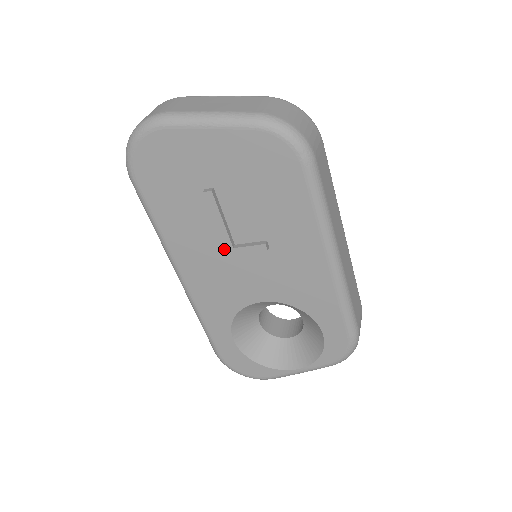
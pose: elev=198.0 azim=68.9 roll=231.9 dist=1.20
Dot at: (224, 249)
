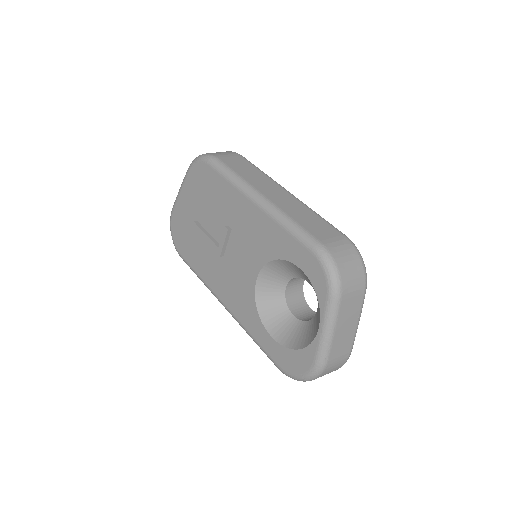
Dot at: (217, 253)
